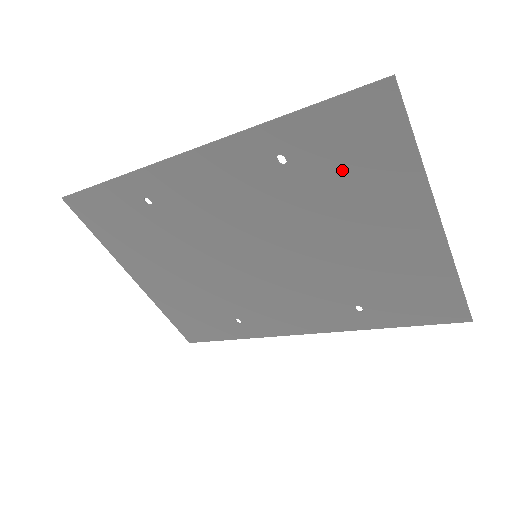
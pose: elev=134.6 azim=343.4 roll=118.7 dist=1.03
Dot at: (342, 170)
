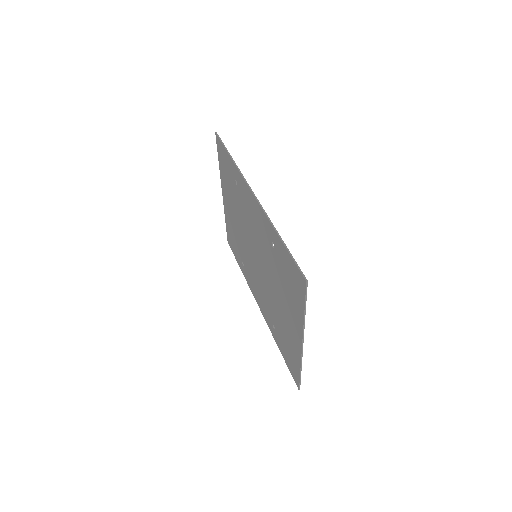
Dot at: (286, 279)
